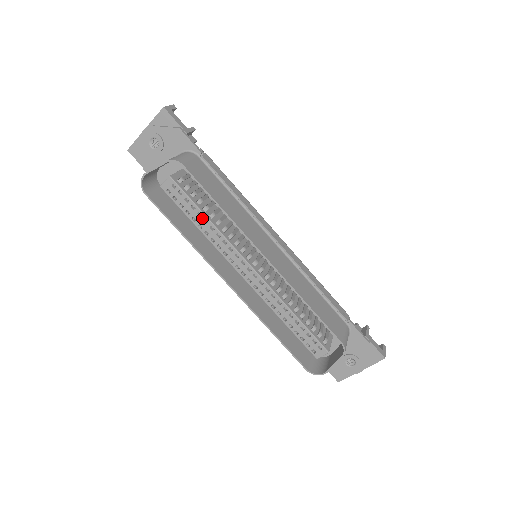
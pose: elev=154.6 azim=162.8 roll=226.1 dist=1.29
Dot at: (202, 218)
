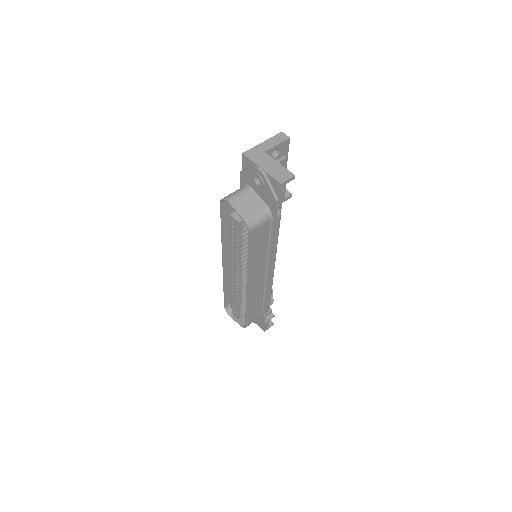
Dot at: (236, 246)
